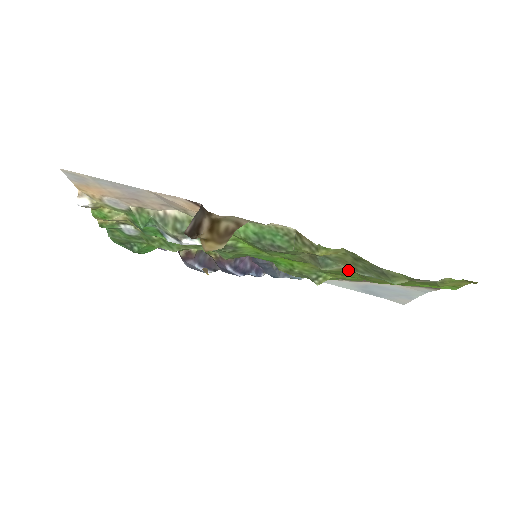
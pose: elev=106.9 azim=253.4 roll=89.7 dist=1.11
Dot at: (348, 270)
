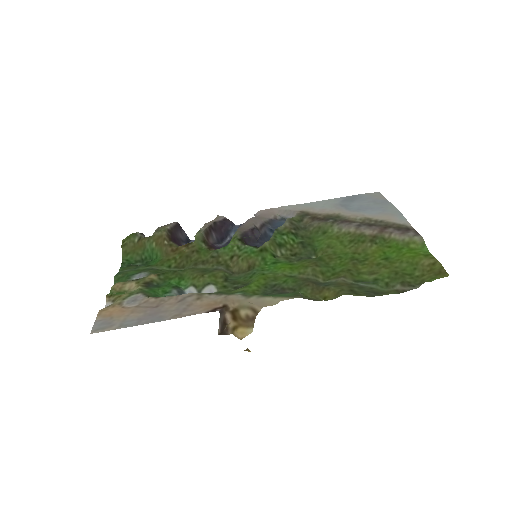
Dot at: (343, 274)
